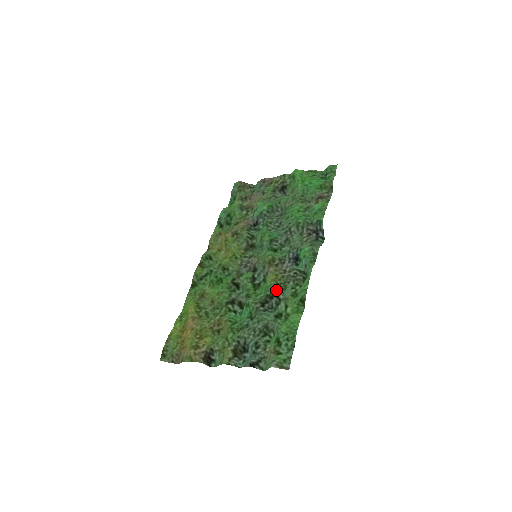
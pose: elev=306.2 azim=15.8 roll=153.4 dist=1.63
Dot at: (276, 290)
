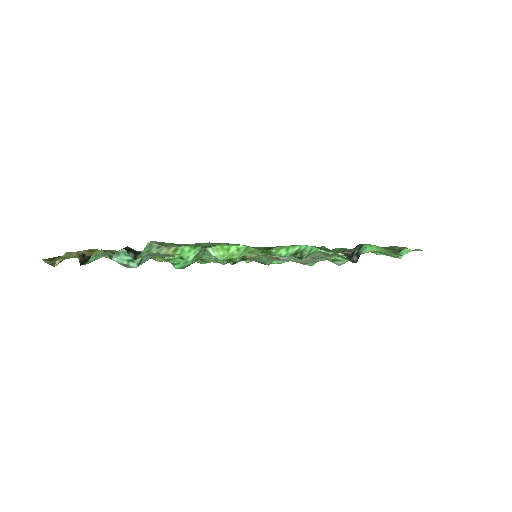
Dot at: occluded
